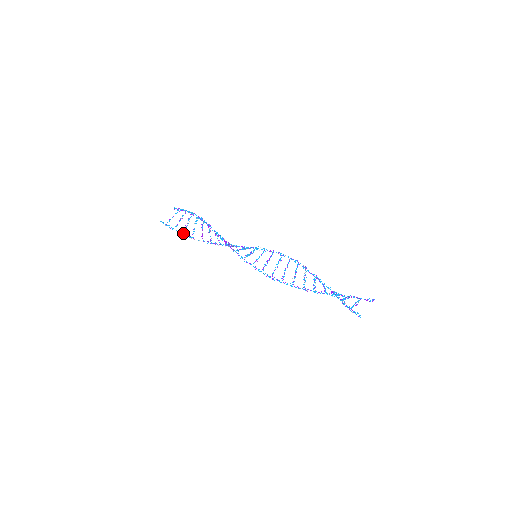
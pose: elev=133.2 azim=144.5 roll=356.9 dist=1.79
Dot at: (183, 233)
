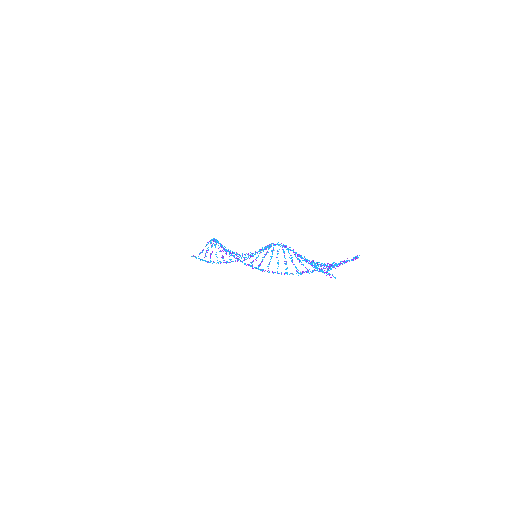
Dot at: occluded
